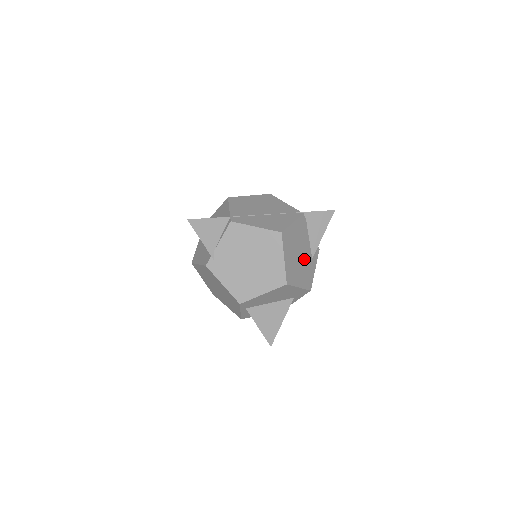
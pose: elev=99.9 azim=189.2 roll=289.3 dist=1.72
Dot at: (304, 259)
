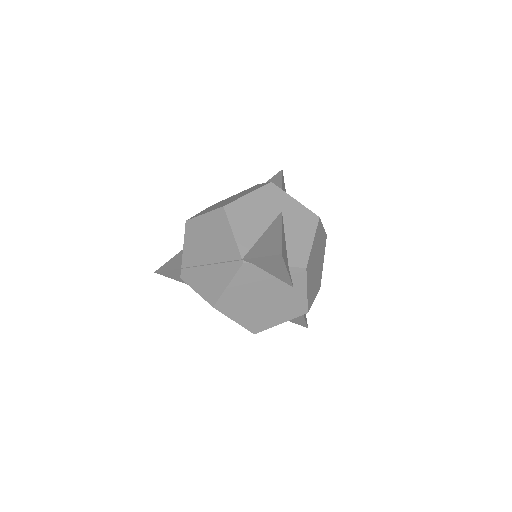
Dot at: (275, 298)
